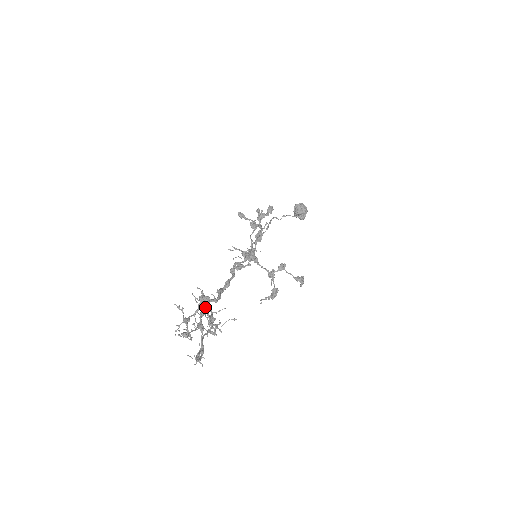
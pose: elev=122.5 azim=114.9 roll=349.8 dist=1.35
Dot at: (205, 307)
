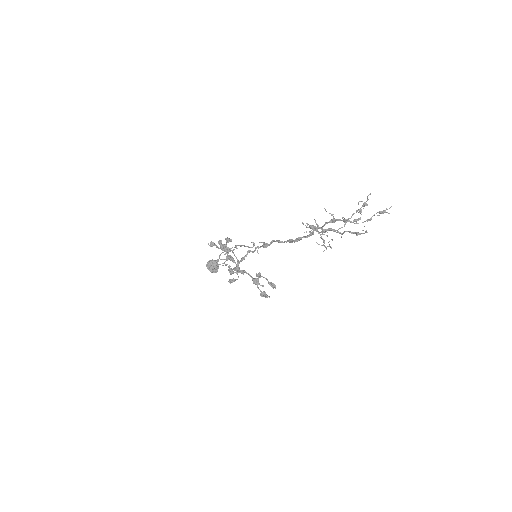
Dot at: (326, 223)
